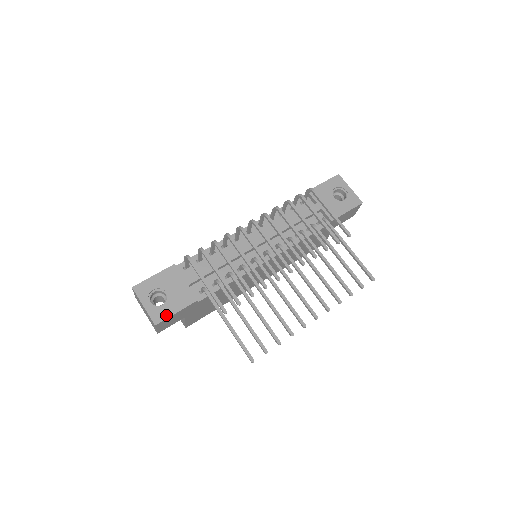
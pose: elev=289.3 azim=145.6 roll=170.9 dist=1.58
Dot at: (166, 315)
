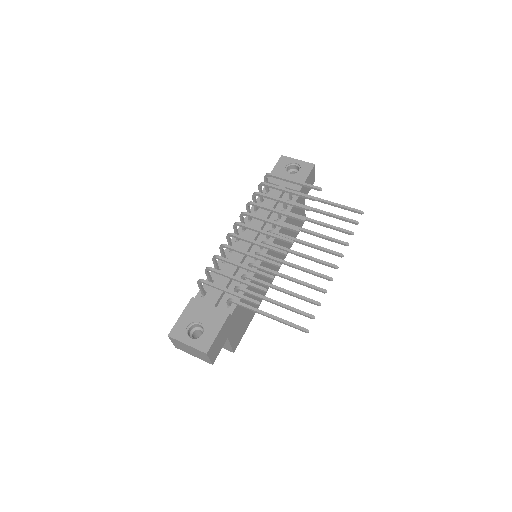
Dot at: (210, 340)
